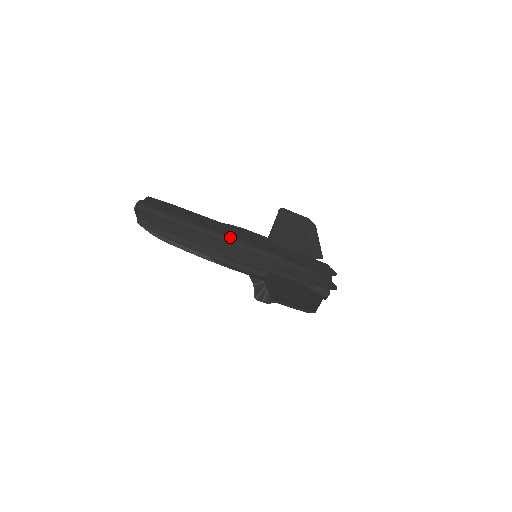
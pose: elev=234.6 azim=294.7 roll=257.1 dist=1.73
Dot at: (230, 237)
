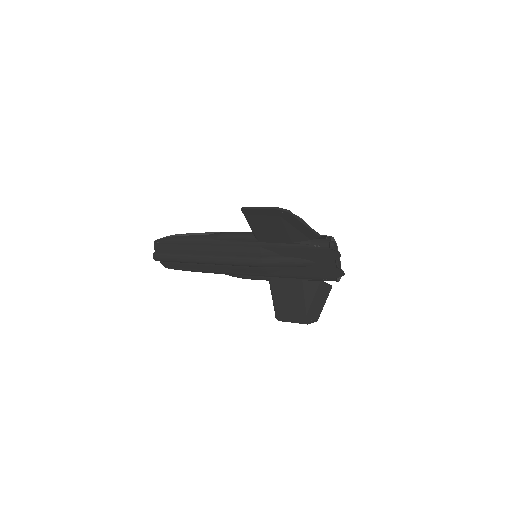
Dot at: (221, 263)
